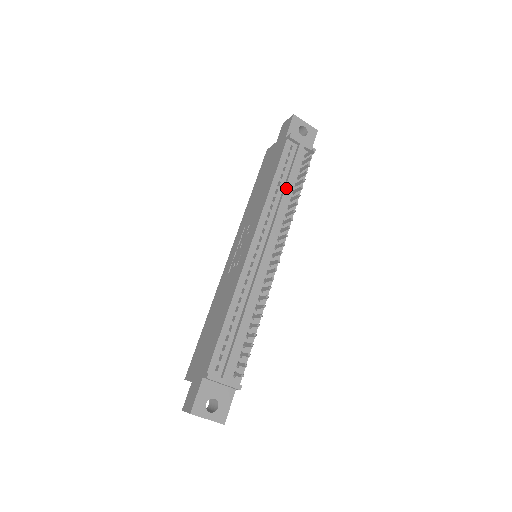
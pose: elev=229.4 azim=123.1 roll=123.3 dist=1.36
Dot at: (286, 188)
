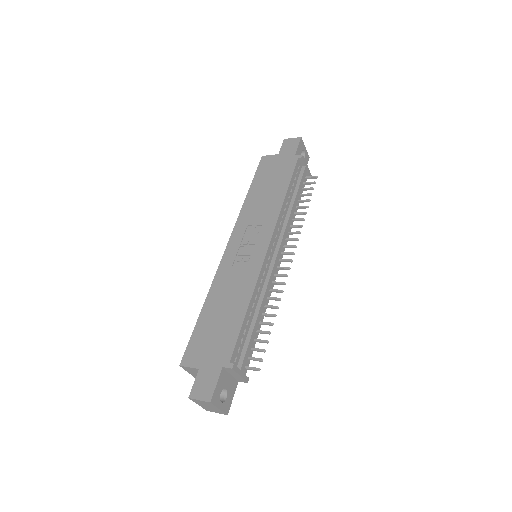
Dot at: (294, 203)
